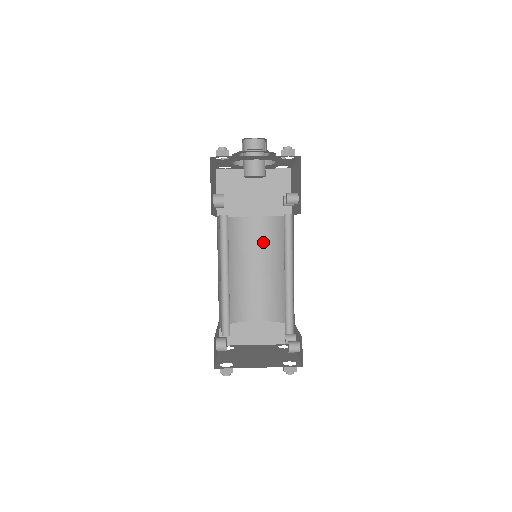
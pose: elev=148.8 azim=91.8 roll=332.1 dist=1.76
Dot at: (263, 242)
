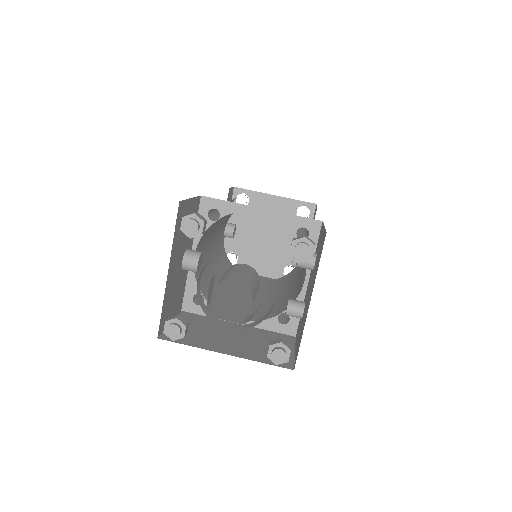
Dot at: occluded
